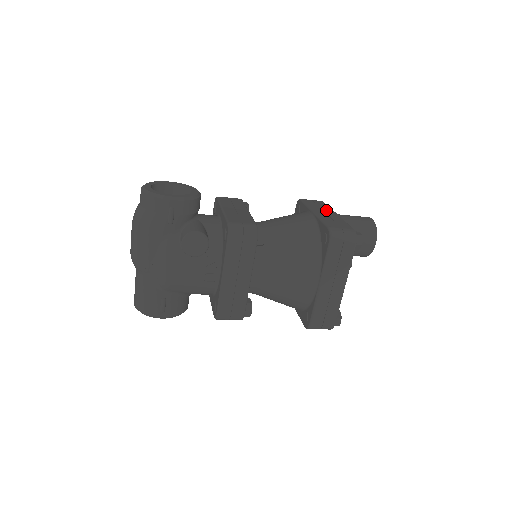
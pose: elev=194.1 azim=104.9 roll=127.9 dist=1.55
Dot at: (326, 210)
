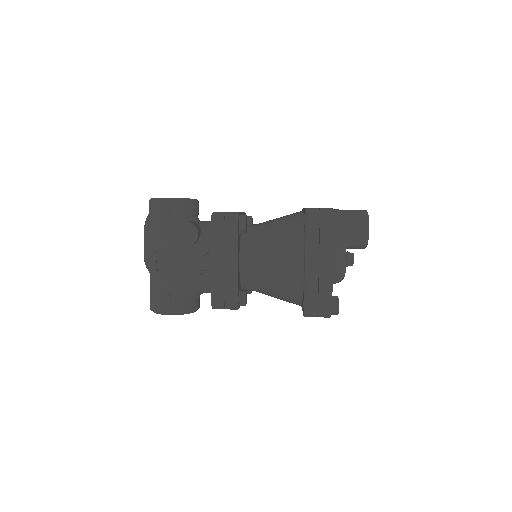
Dot at: occluded
